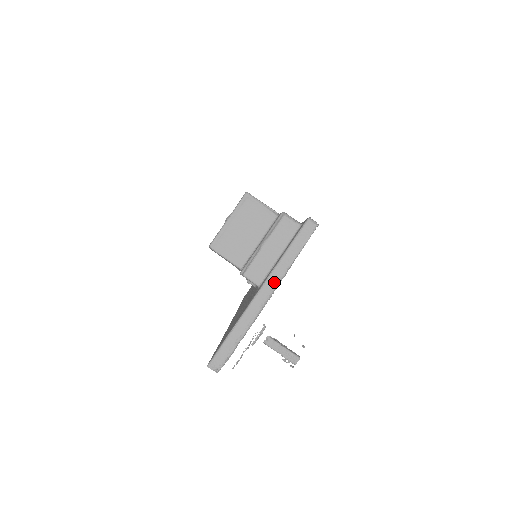
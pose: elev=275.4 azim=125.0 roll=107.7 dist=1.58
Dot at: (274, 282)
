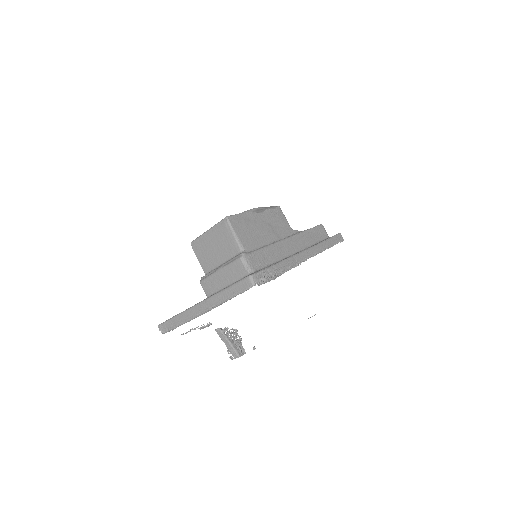
Dot at: (210, 305)
